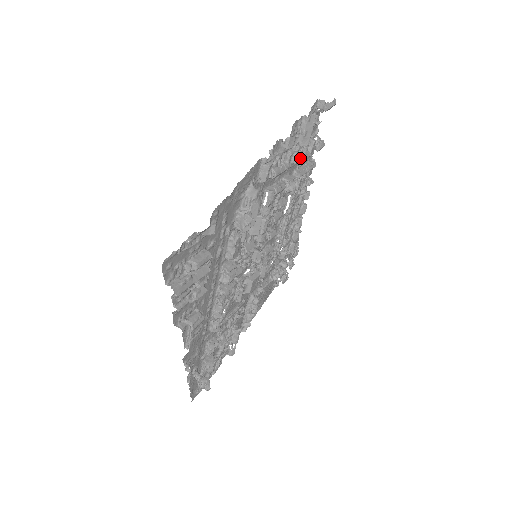
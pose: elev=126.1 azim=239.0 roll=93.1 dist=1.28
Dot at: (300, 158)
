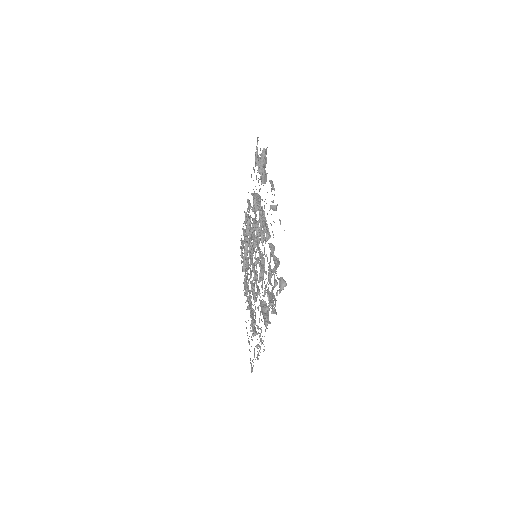
Dot at: occluded
